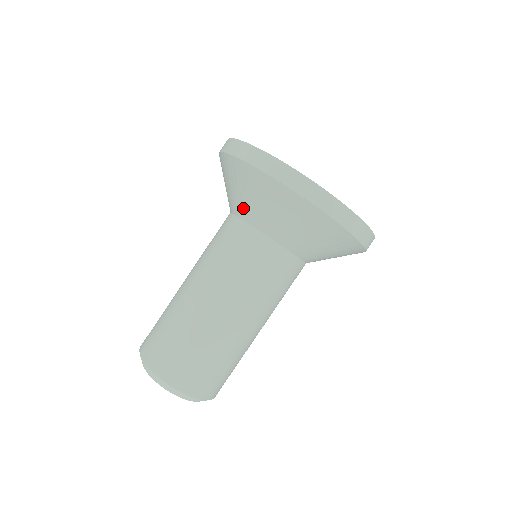
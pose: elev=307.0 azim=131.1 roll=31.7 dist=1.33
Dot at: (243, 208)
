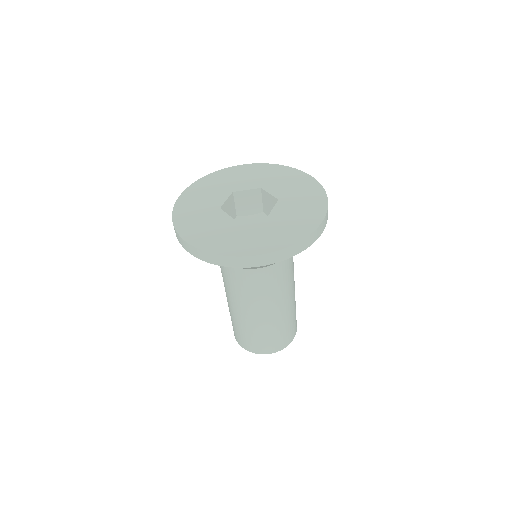
Dot at: occluded
